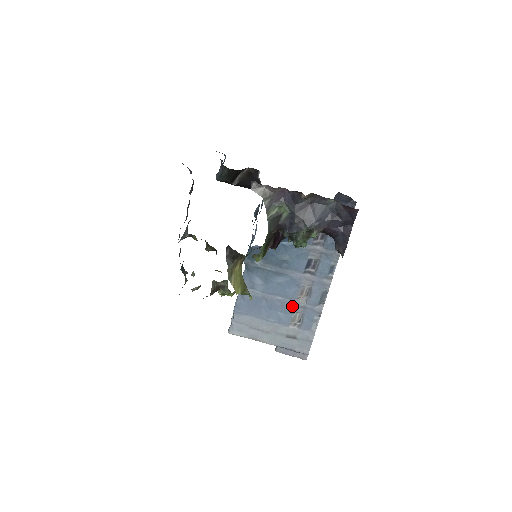
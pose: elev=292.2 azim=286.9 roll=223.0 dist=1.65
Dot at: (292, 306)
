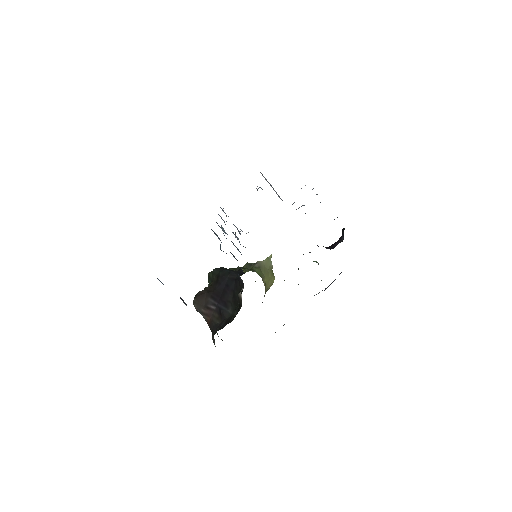
Dot at: occluded
